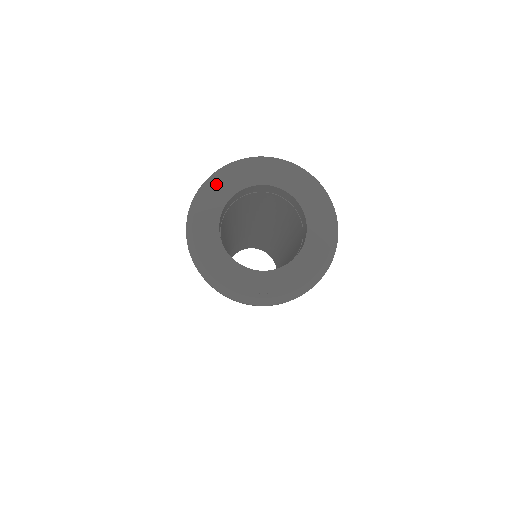
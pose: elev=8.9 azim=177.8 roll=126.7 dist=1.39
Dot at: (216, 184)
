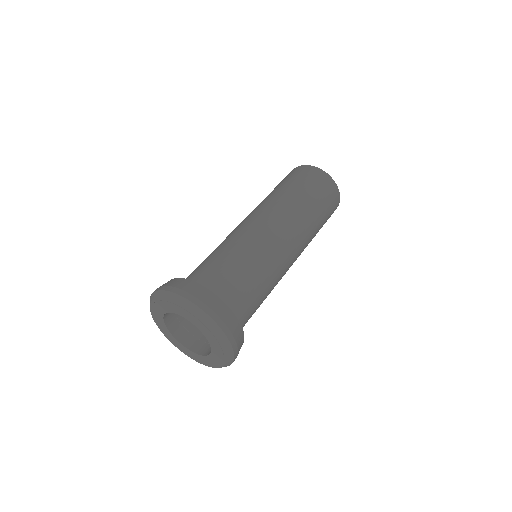
Dot at: (172, 304)
